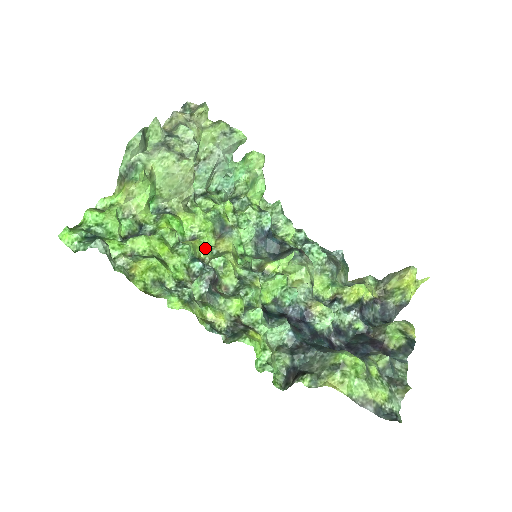
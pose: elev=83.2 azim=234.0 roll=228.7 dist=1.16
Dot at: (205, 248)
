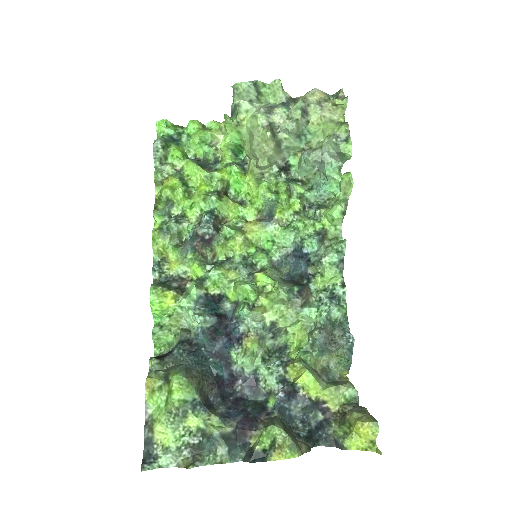
Dot at: (238, 216)
